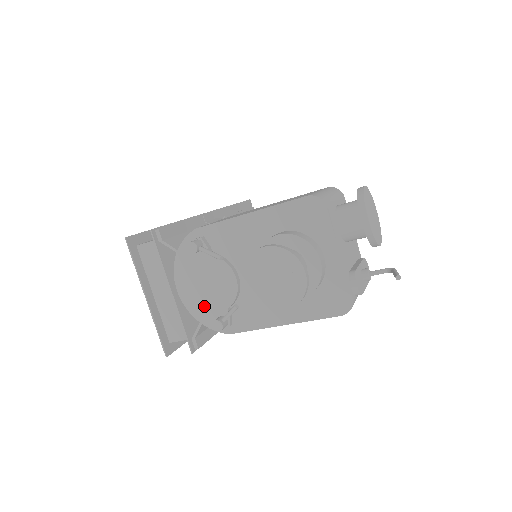
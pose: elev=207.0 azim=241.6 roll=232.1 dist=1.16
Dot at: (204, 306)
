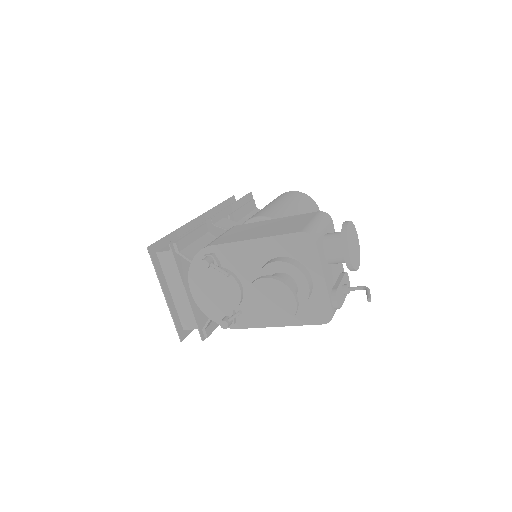
Dot at: (213, 307)
